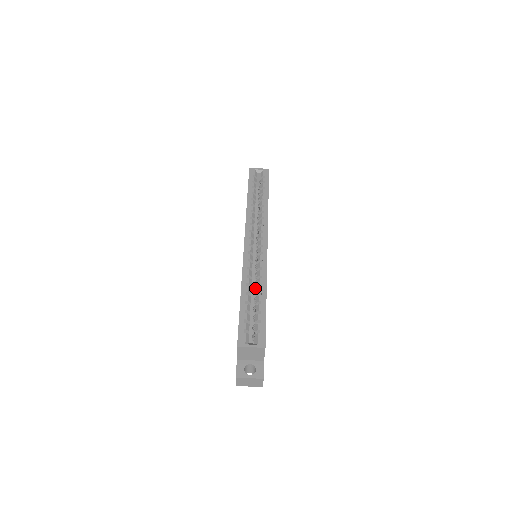
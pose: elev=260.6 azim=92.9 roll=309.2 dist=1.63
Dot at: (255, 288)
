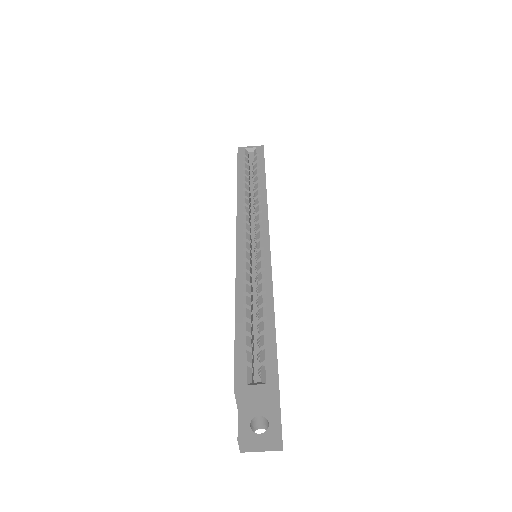
Dot at: occluded
